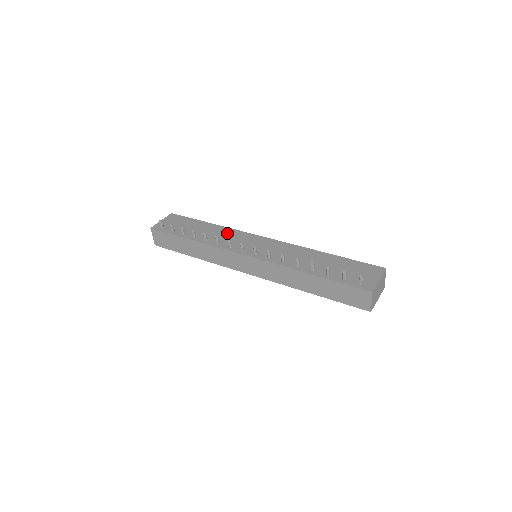
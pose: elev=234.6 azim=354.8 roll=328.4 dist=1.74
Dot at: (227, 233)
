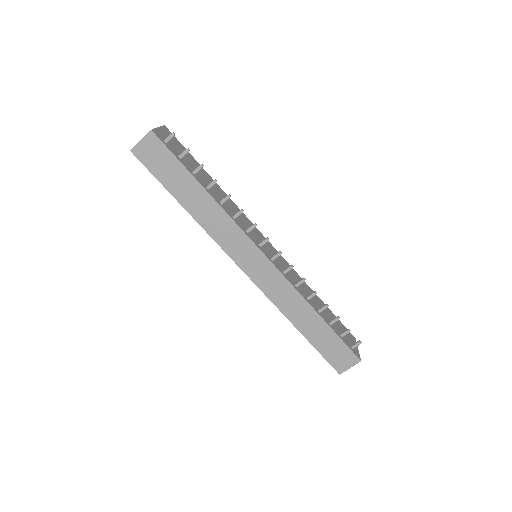
Dot at: (235, 208)
